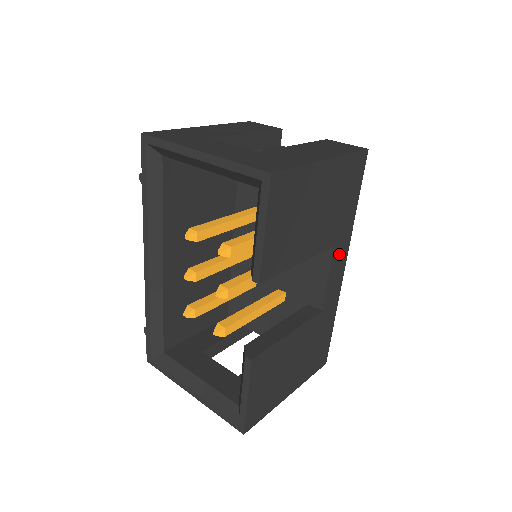
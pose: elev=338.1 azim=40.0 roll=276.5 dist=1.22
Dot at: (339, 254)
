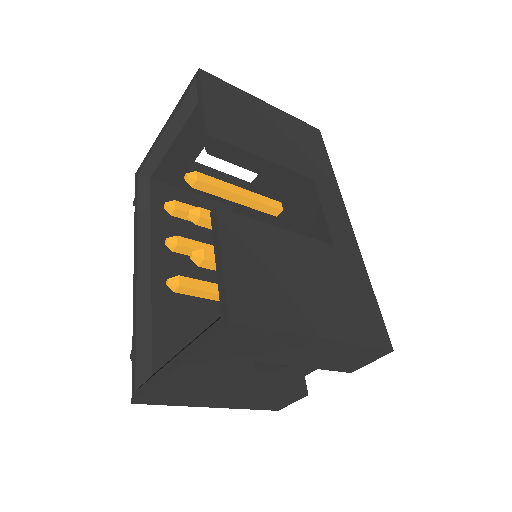
Dot at: (329, 196)
